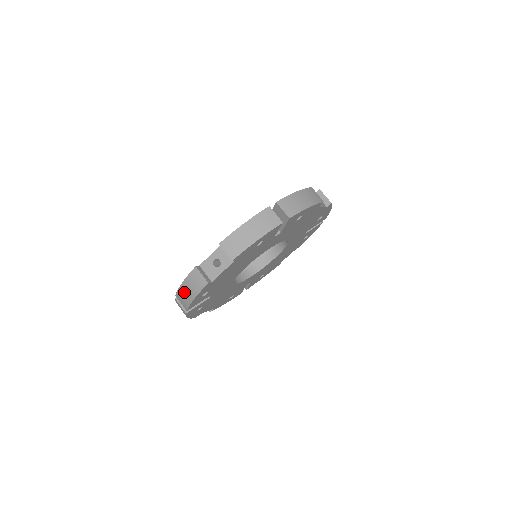
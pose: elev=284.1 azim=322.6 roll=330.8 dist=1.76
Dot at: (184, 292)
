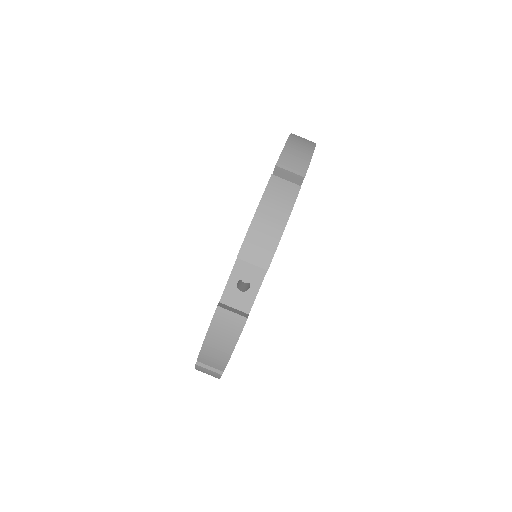
Dot at: (212, 349)
